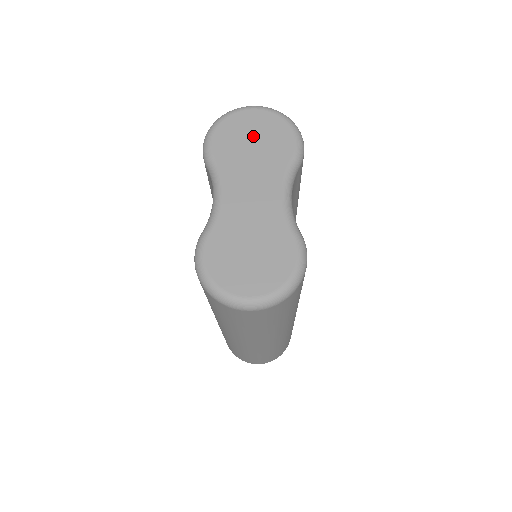
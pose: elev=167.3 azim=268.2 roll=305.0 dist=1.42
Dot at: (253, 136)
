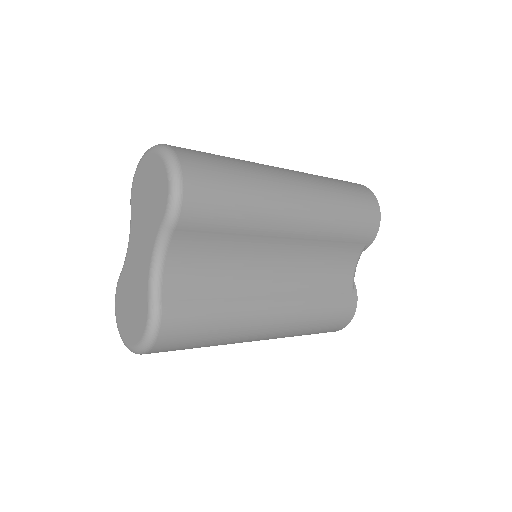
Dot at: (149, 187)
